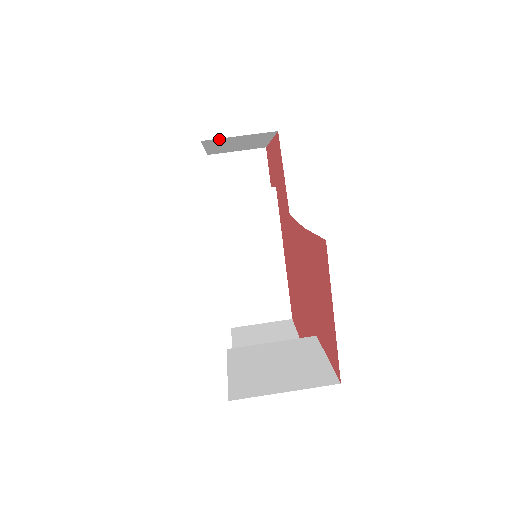
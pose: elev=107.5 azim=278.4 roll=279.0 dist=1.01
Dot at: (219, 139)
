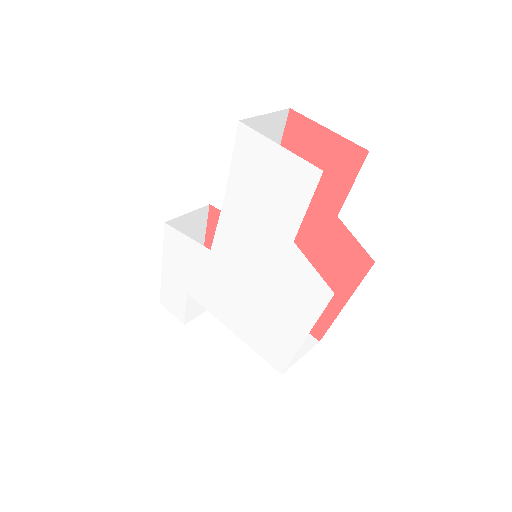
Dot at: (175, 222)
